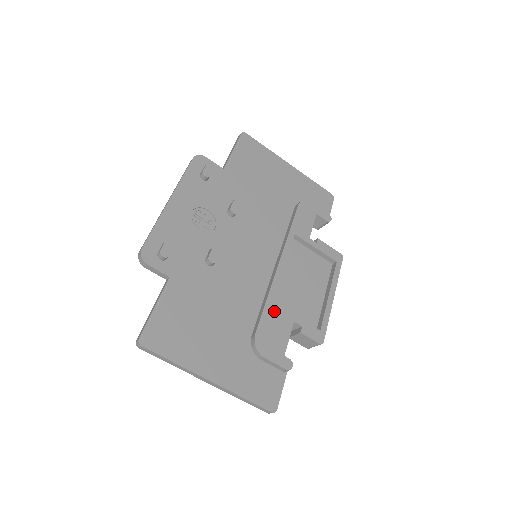
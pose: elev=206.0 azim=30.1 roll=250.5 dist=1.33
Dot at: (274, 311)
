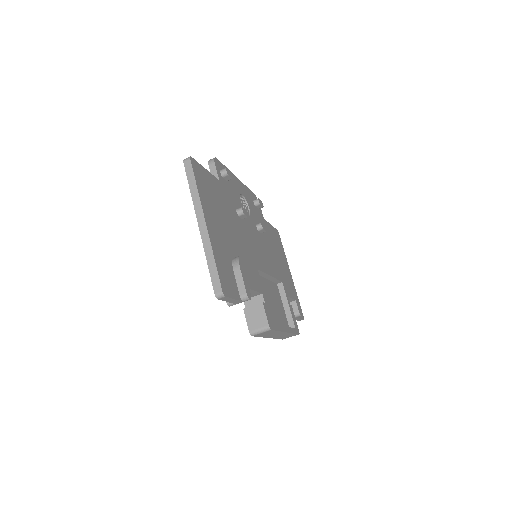
Dot at: (256, 272)
